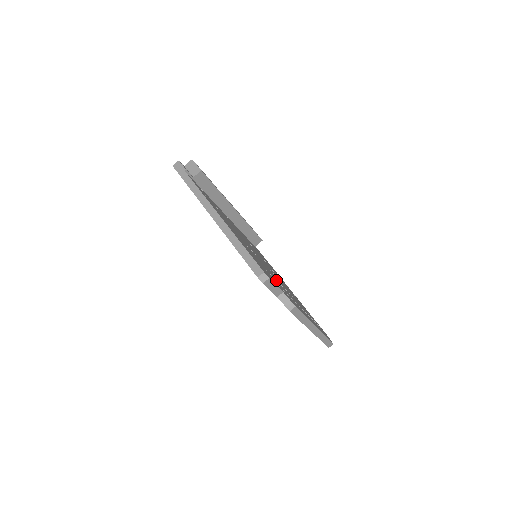
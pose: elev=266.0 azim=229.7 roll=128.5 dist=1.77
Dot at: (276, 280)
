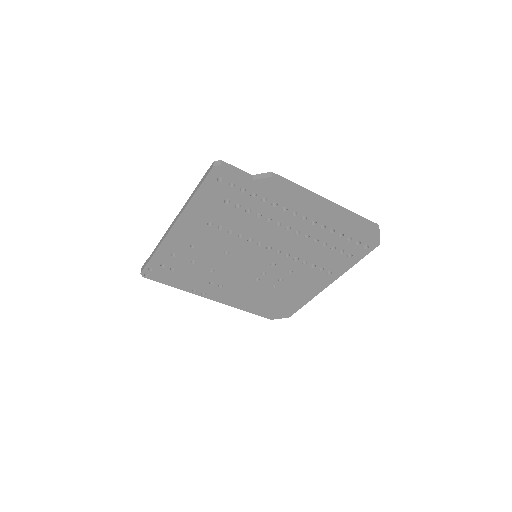
Dot at: occluded
